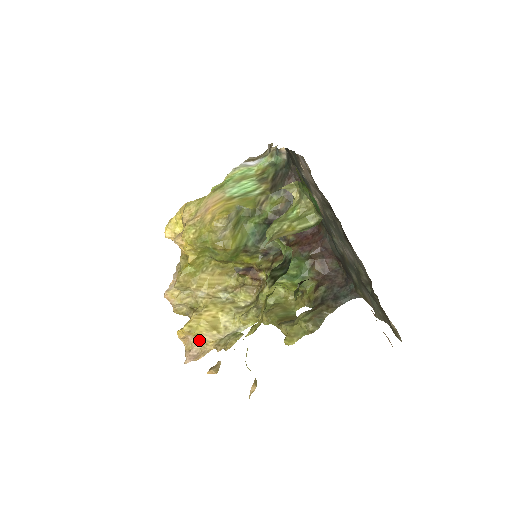
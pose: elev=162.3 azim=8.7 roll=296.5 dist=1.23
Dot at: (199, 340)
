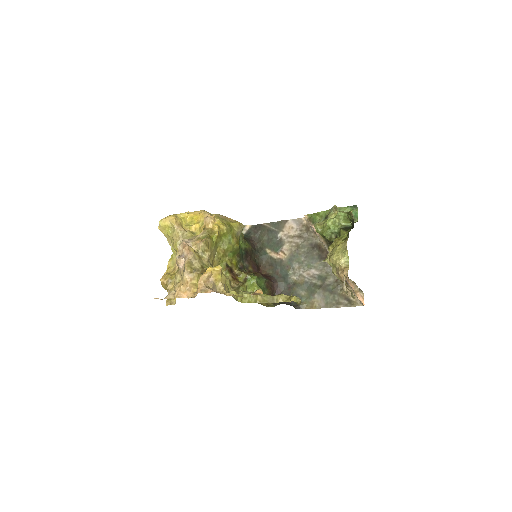
Dot at: (215, 286)
